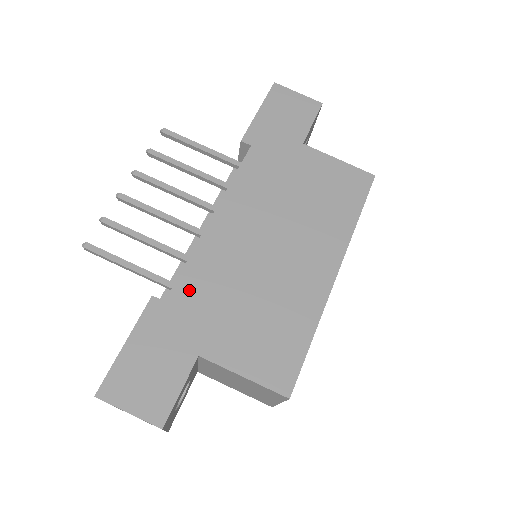
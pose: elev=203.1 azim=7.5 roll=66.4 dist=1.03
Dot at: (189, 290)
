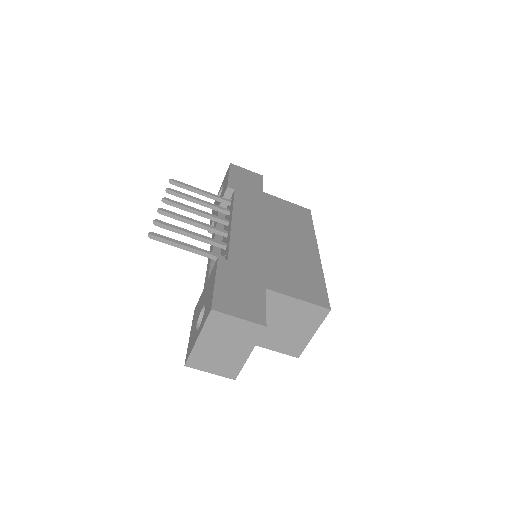
Dot at: (240, 255)
